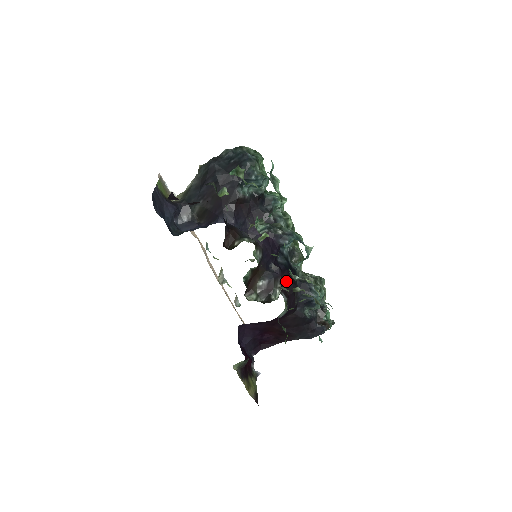
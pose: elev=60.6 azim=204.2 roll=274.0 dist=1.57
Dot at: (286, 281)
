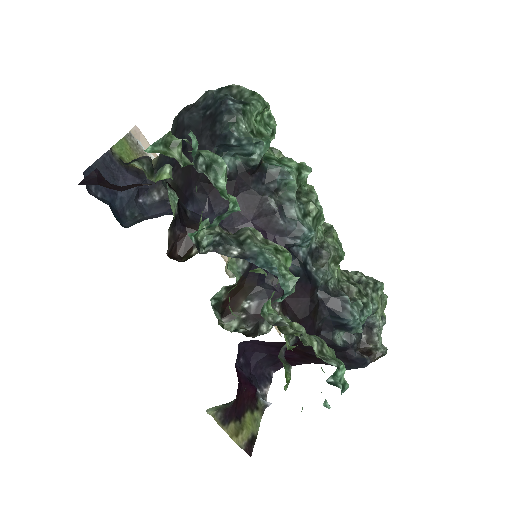
Dot at: (297, 298)
